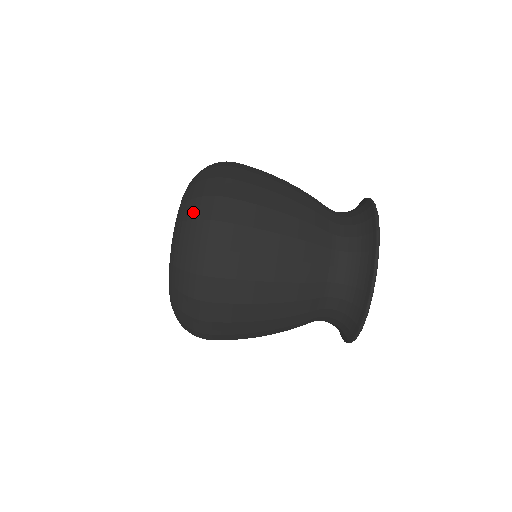
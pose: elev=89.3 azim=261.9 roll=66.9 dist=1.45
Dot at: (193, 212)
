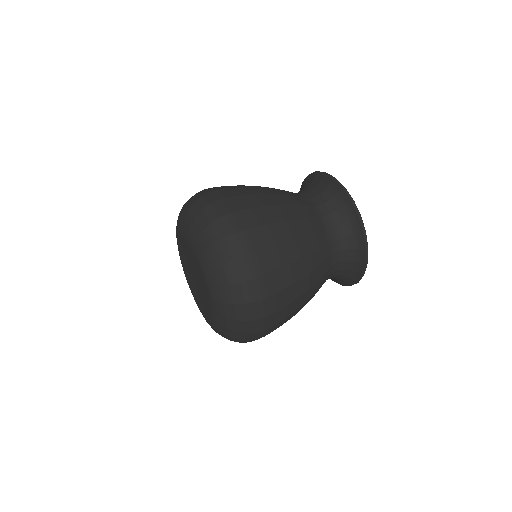
Dot at: (199, 208)
